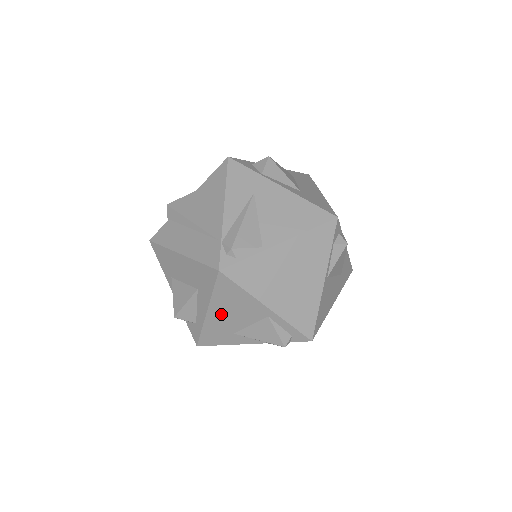
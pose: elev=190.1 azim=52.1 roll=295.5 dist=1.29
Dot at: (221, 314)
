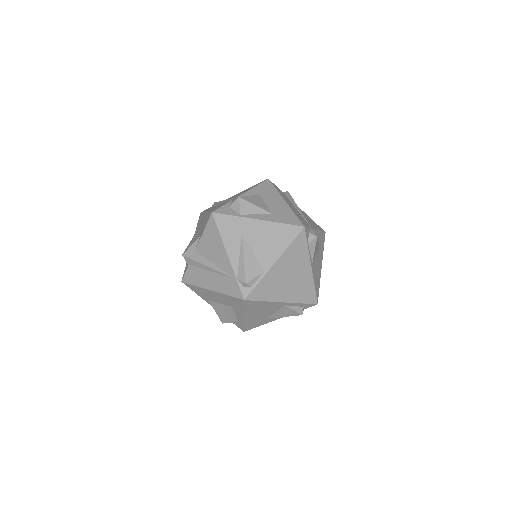
Dot at: (254, 315)
